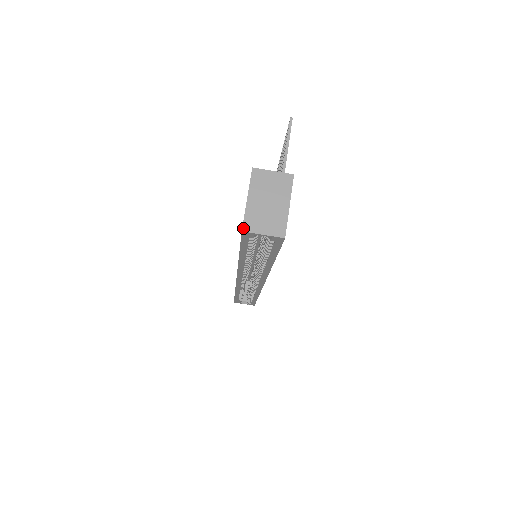
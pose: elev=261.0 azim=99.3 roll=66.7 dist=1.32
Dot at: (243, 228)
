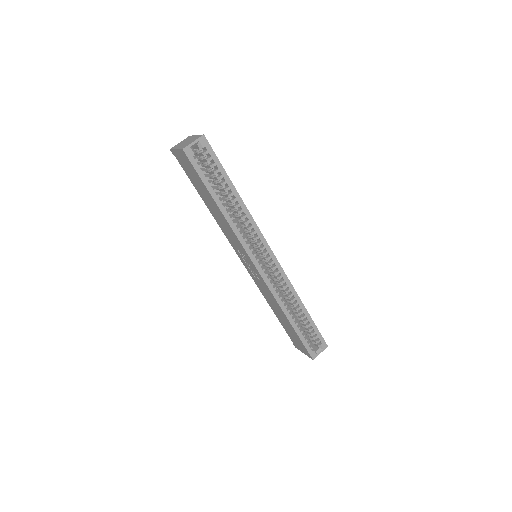
Dot at: (182, 149)
